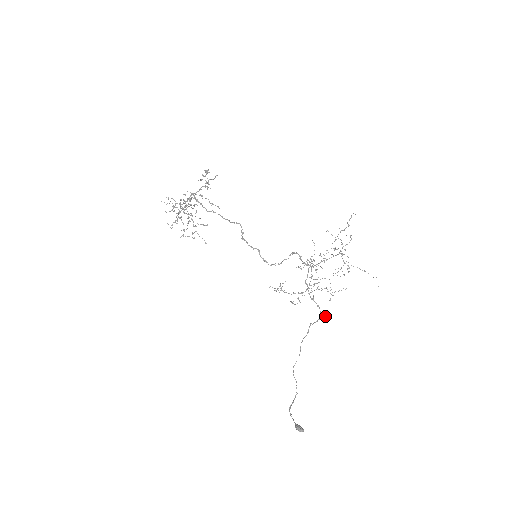
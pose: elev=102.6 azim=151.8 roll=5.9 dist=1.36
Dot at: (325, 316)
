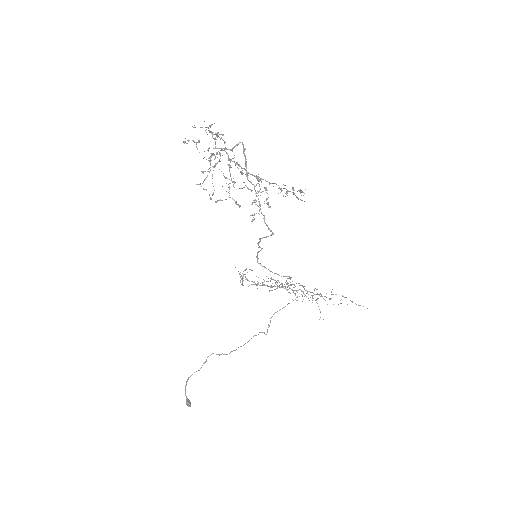
Dot at: occluded
